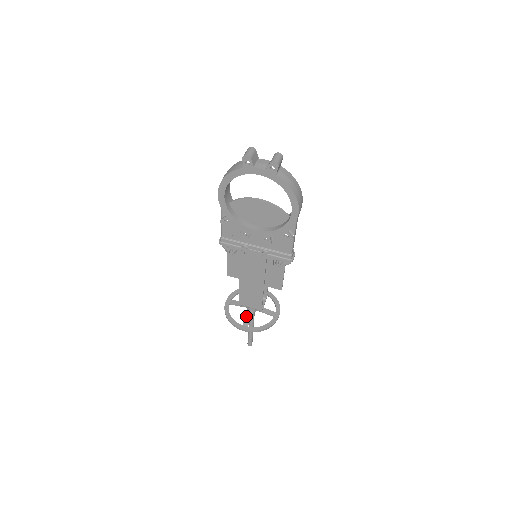
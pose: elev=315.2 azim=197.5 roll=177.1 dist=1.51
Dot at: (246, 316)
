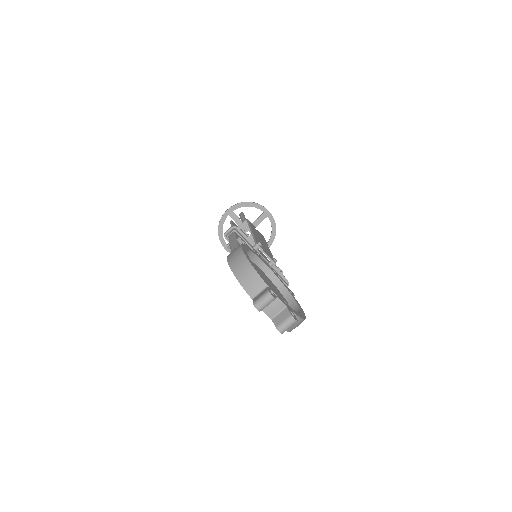
Dot at: occluded
